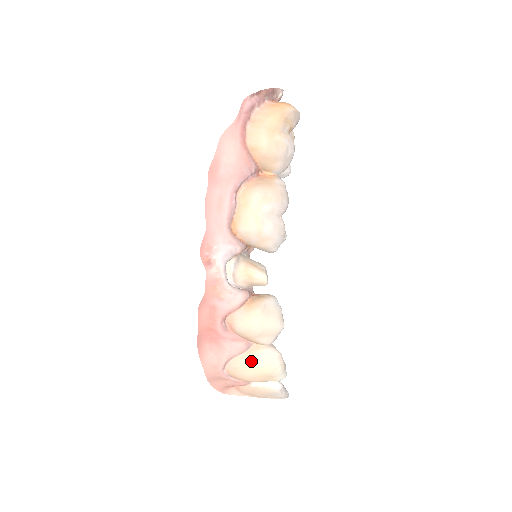
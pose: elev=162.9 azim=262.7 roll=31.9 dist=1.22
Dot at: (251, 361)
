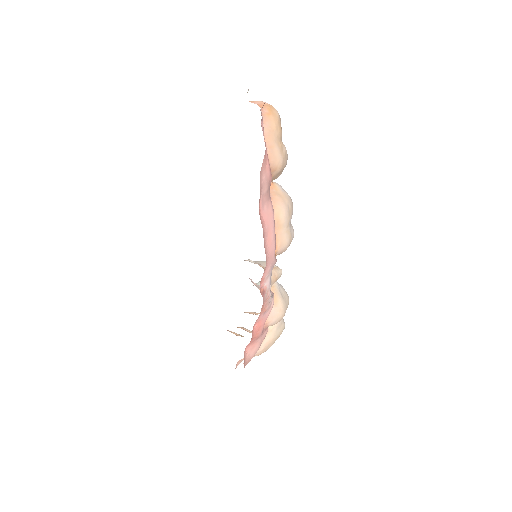
Dot at: (273, 337)
